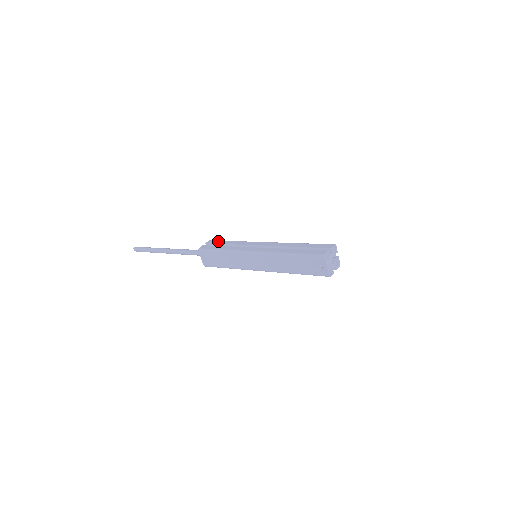
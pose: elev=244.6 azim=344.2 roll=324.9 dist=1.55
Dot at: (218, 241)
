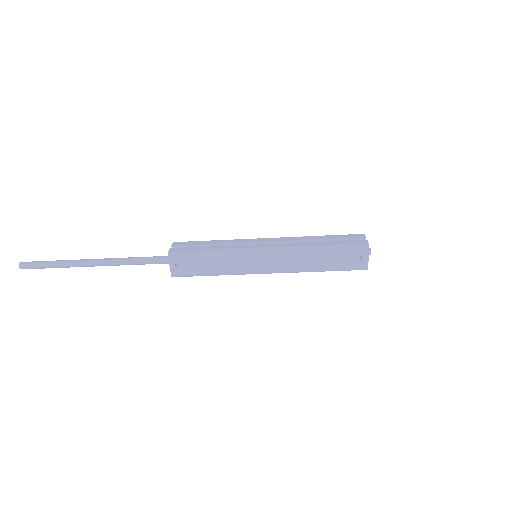
Dot at: (190, 242)
